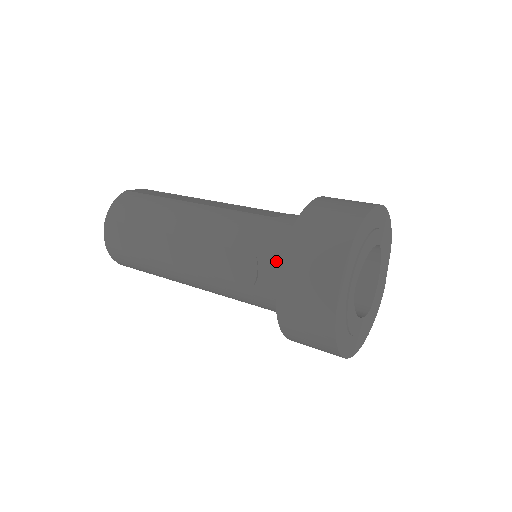
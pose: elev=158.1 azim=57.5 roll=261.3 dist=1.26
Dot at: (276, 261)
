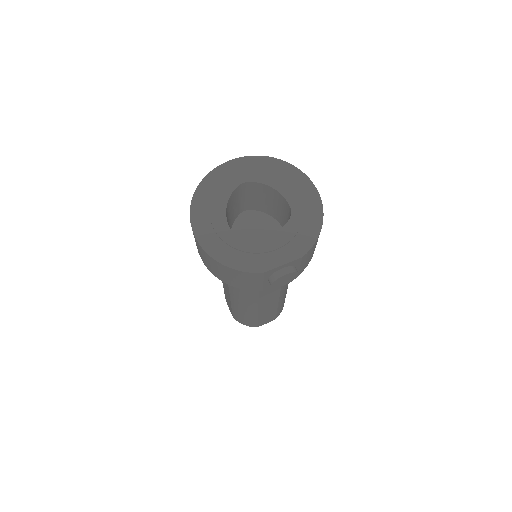
Dot at: occluded
